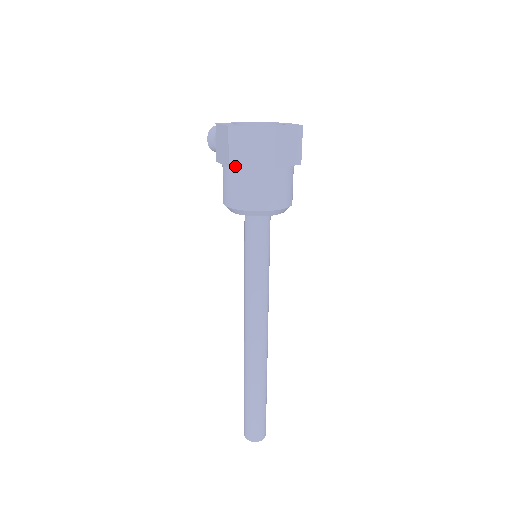
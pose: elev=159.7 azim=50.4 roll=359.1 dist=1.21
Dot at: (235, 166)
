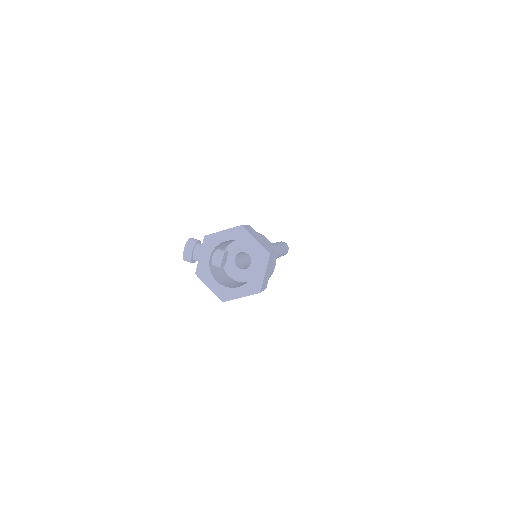
Dot at: occluded
